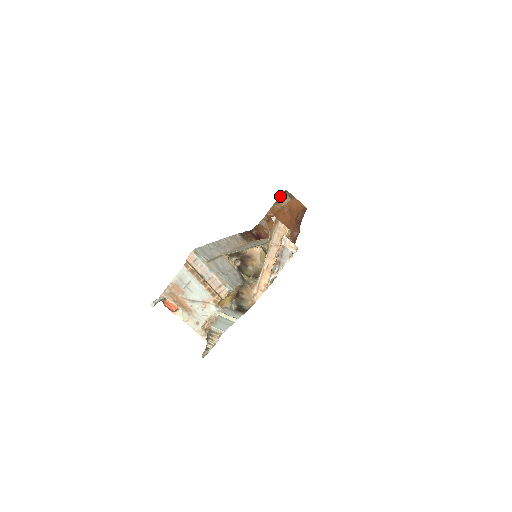
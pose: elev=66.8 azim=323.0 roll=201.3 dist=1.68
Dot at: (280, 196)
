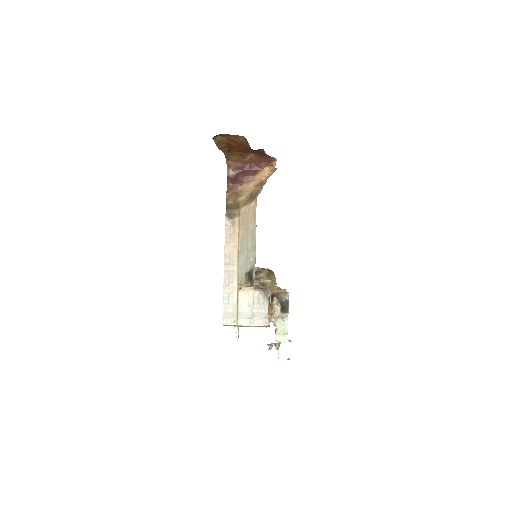
Dot at: (215, 143)
